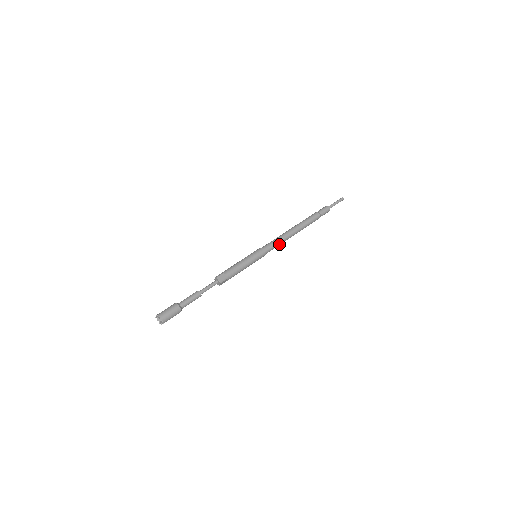
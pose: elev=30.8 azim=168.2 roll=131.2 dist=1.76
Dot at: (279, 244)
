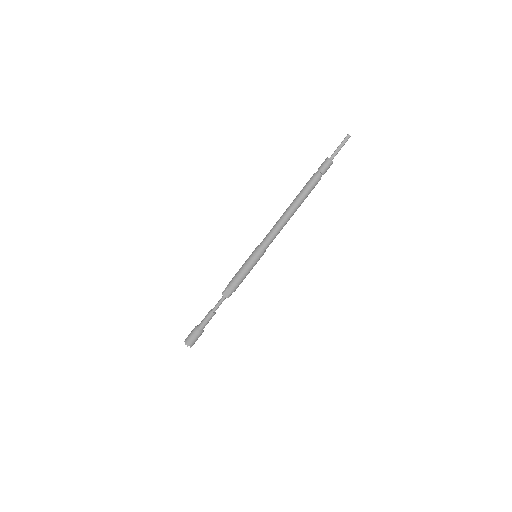
Dot at: (277, 234)
